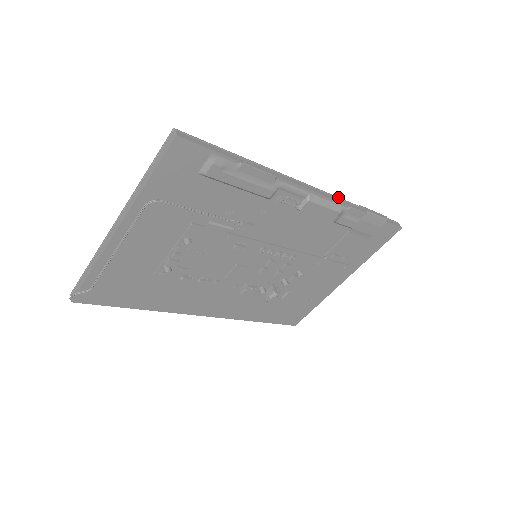
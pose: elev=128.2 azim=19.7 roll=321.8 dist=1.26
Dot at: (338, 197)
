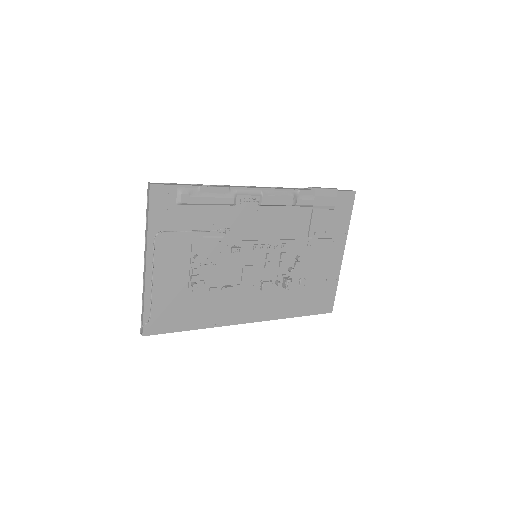
Dot at: (287, 188)
